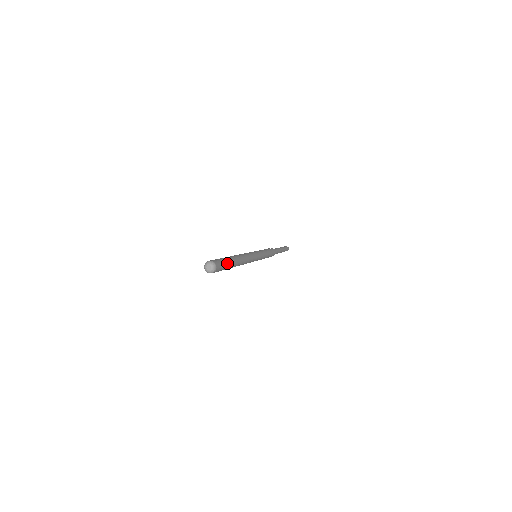
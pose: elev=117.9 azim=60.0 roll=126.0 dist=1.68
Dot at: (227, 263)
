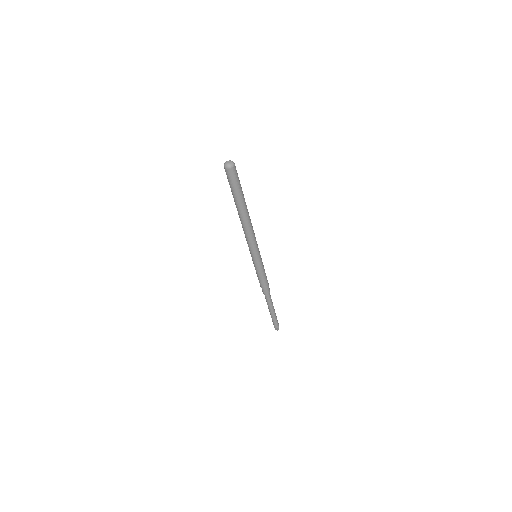
Dot at: (240, 187)
